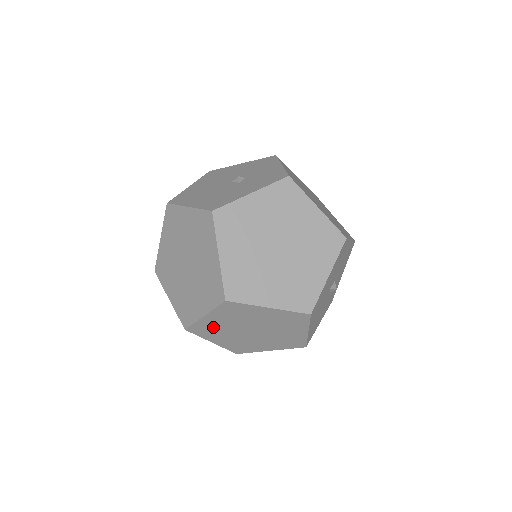
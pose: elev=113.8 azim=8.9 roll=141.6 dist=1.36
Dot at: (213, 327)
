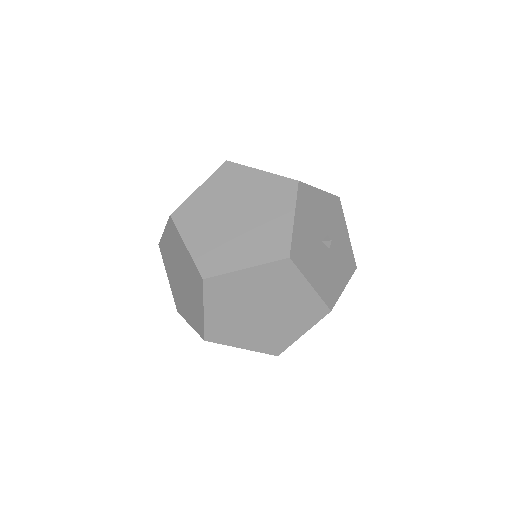
Dot at: (224, 324)
